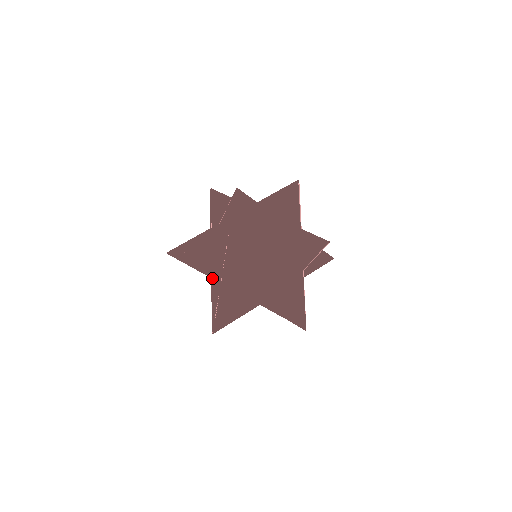
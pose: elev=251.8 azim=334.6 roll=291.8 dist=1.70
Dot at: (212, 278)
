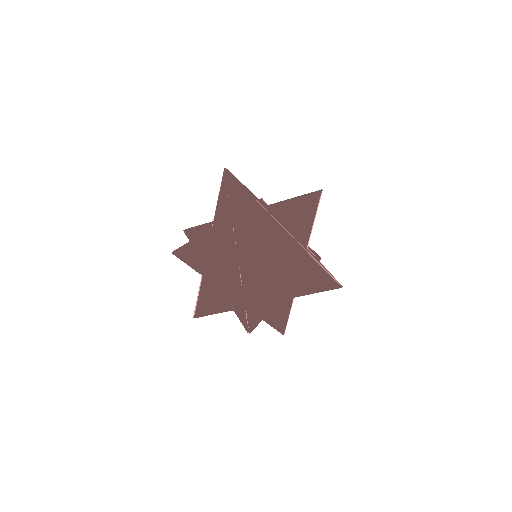
Dot at: occluded
